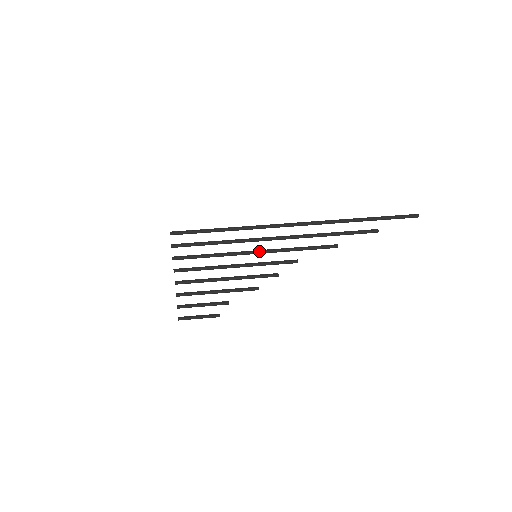
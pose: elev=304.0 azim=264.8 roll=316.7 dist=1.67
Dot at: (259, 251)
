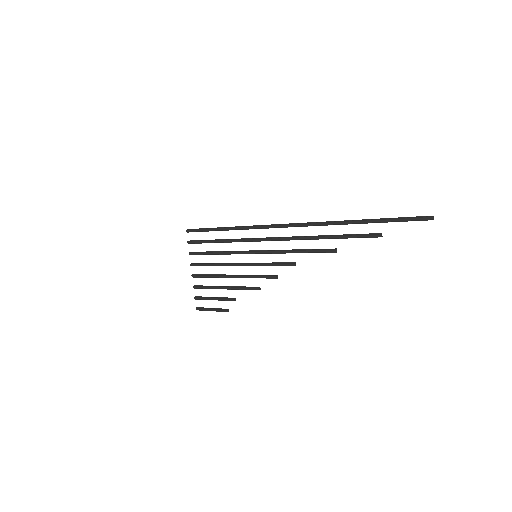
Dot at: (258, 251)
